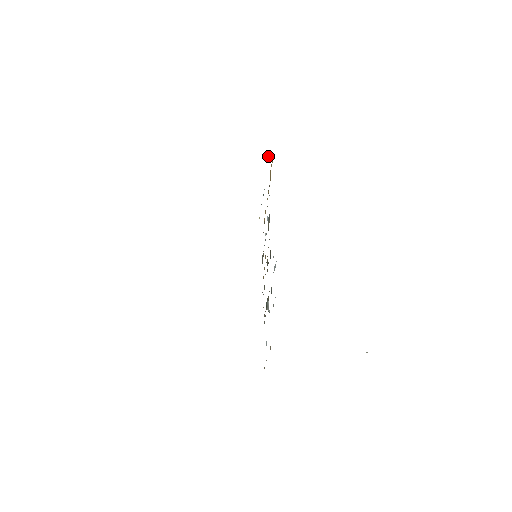
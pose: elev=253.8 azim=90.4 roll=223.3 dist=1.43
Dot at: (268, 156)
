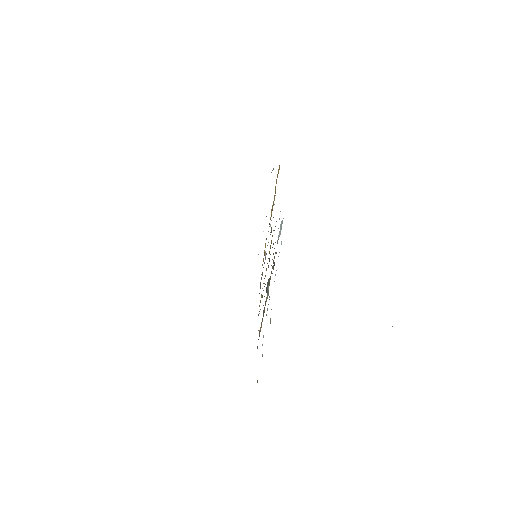
Dot at: occluded
